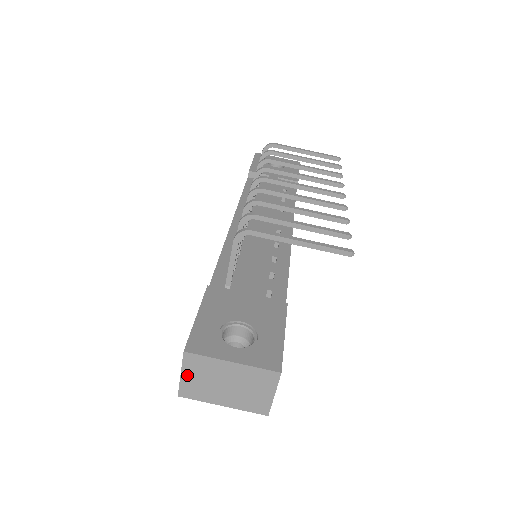
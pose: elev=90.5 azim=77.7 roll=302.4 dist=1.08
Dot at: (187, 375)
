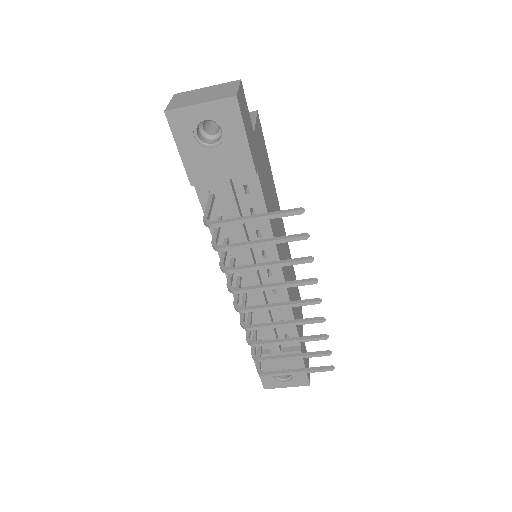
Dot at: occluded
